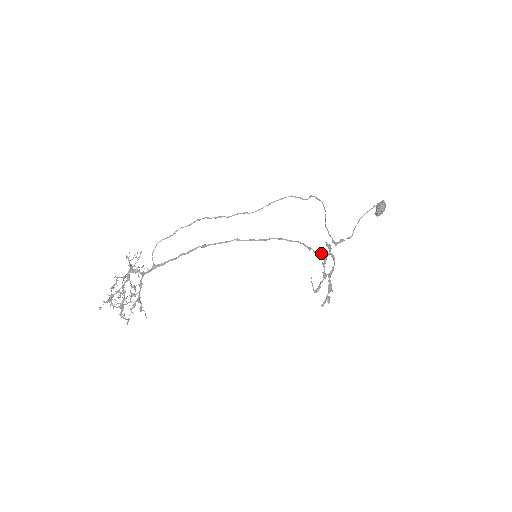
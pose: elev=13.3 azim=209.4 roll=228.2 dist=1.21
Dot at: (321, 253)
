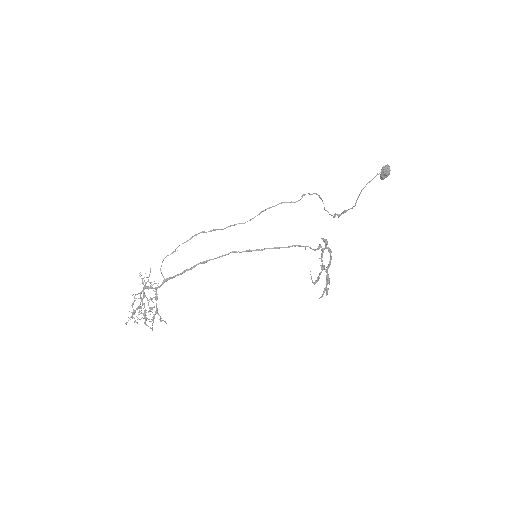
Dot at: (318, 247)
